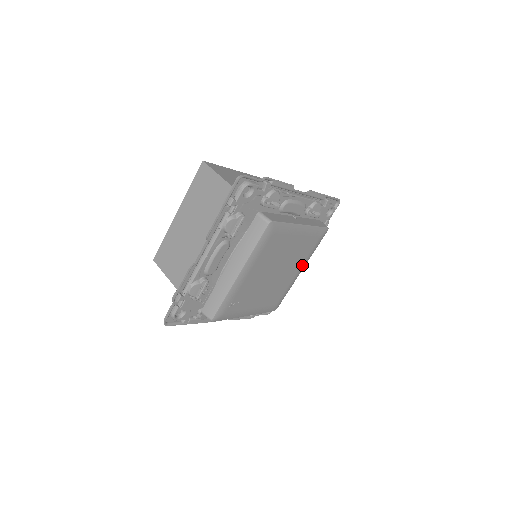
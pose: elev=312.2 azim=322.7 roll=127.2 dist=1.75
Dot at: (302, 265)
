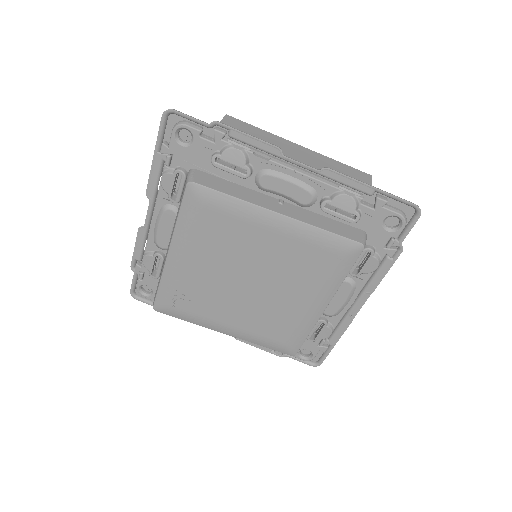
Dot at: (318, 295)
